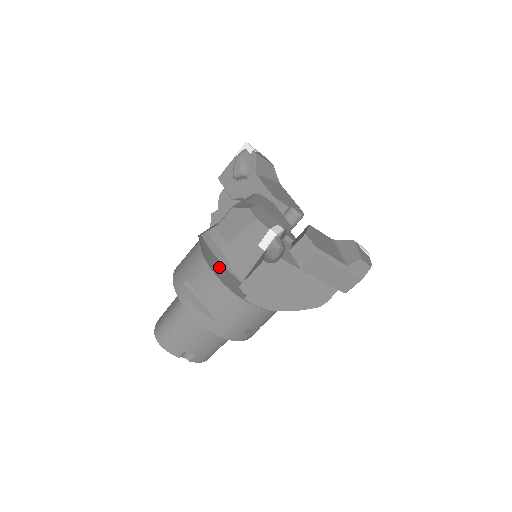
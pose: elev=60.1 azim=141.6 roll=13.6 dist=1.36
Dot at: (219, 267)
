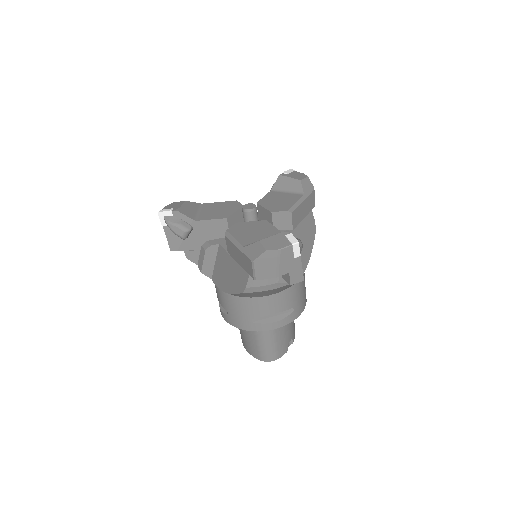
Dot at: (272, 291)
